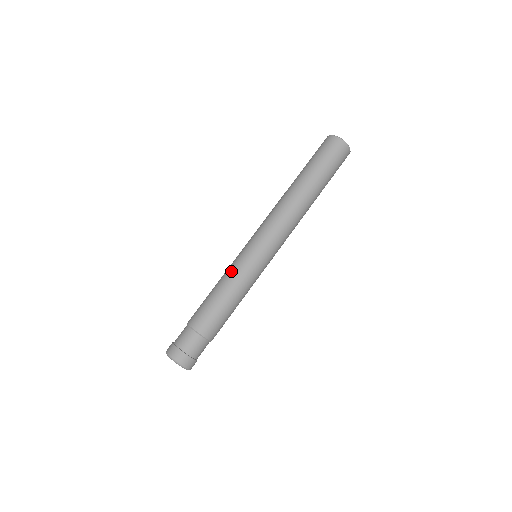
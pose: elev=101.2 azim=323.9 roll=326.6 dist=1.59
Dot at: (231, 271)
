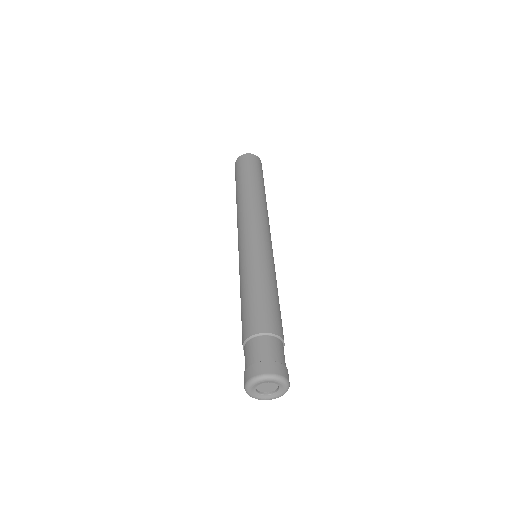
Dot at: occluded
